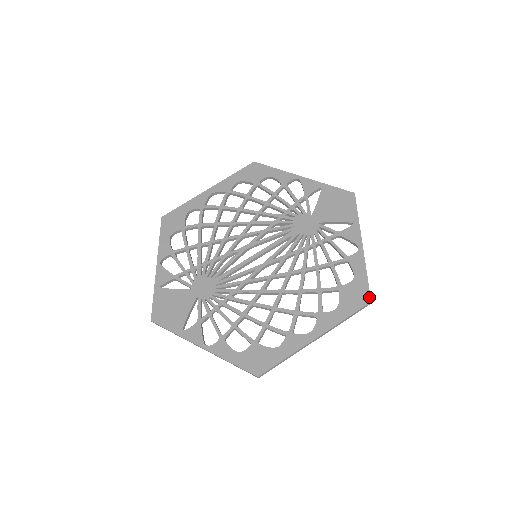
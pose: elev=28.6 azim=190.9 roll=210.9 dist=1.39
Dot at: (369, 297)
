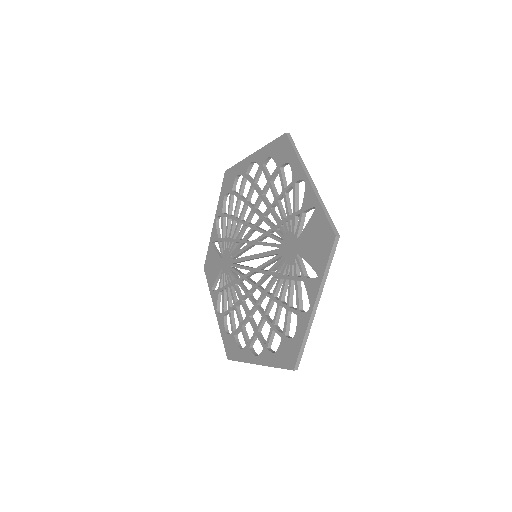
Dot at: (294, 365)
